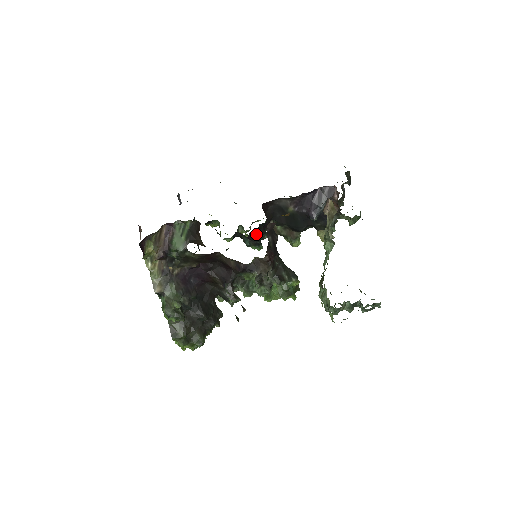
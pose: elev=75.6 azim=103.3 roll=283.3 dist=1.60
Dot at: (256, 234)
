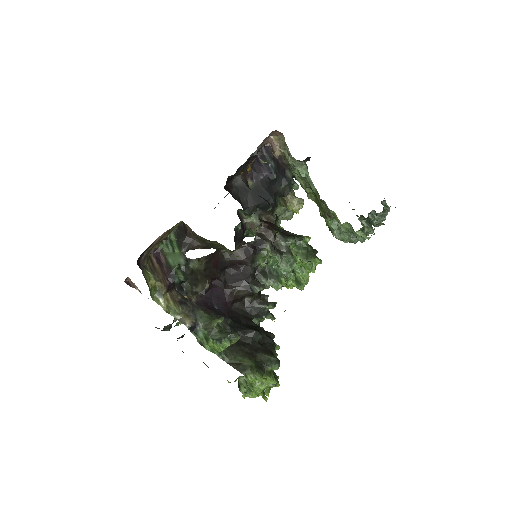
Dot at: (240, 241)
